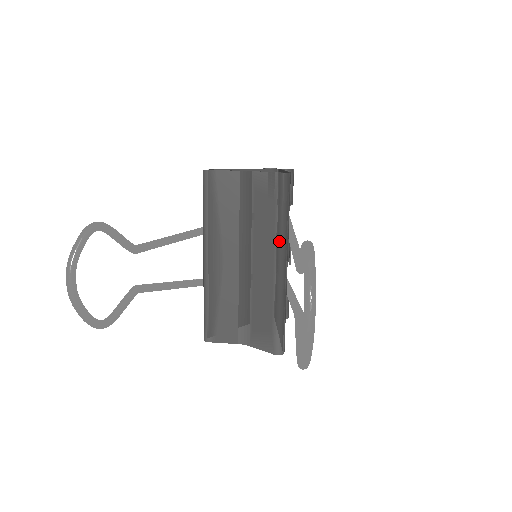
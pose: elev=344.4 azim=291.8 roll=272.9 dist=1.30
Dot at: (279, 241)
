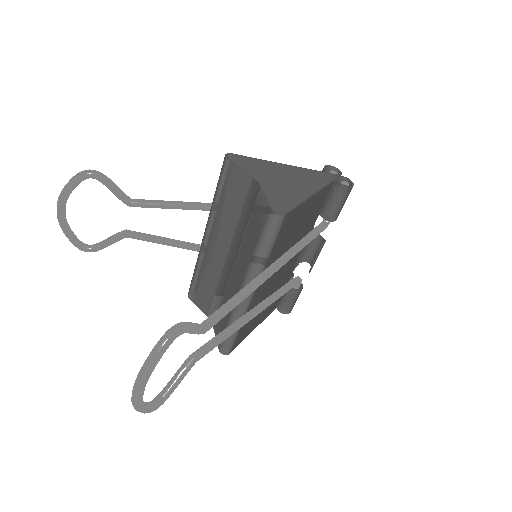
Dot at: (250, 270)
